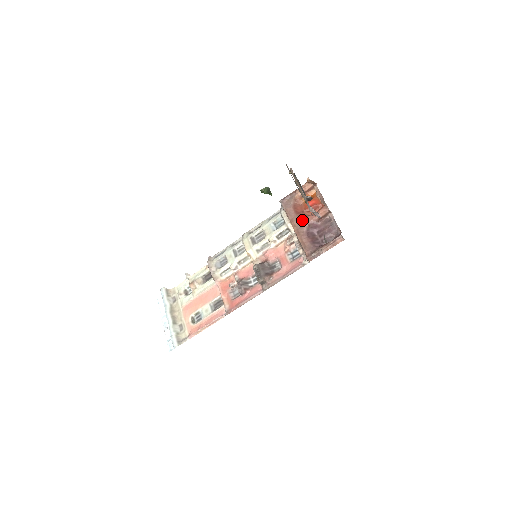
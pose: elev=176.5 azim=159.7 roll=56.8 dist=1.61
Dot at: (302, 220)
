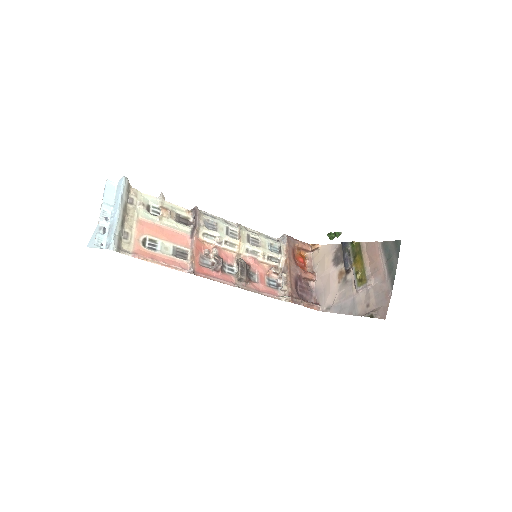
Dot at: (296, 266)
